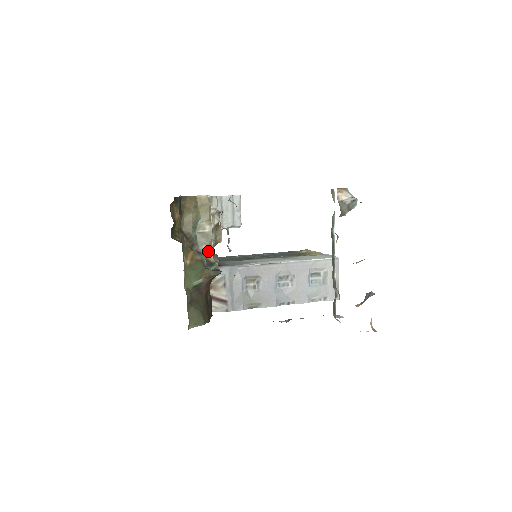
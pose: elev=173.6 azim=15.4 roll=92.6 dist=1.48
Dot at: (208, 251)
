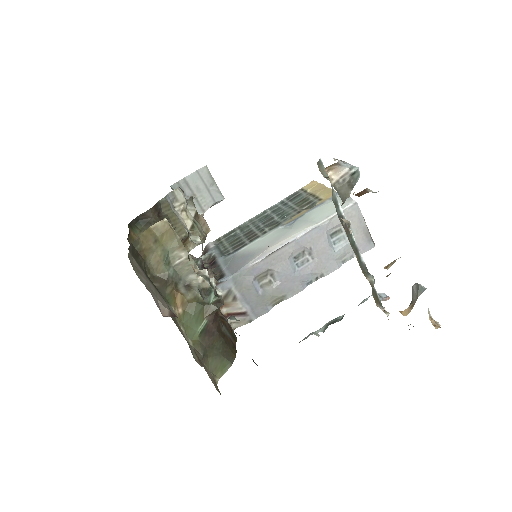
Dot at: (197, 278)
